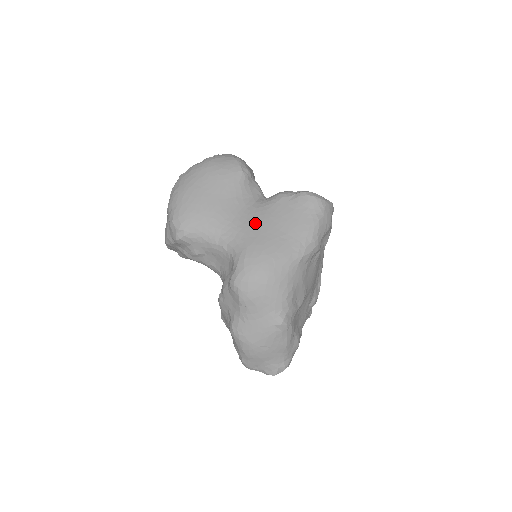
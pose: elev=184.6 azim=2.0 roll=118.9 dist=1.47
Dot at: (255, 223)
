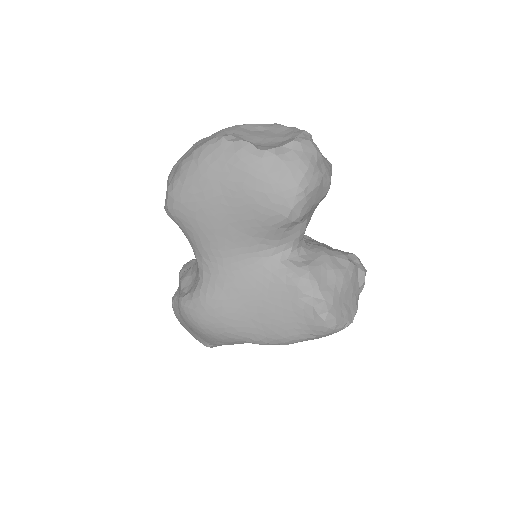
Dot at: (243, 283)
